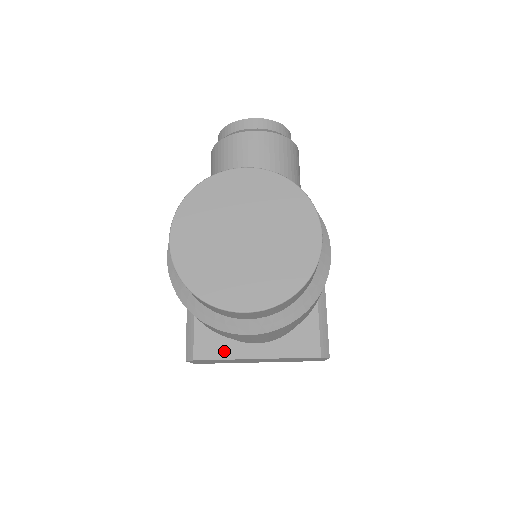
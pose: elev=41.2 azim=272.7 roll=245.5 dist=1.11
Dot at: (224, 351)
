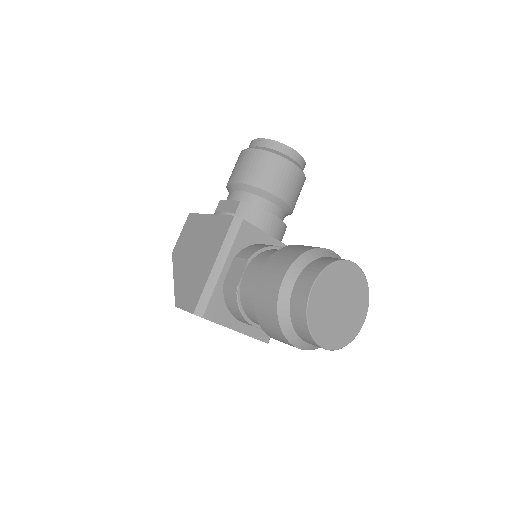
Dot at: (222, 319)
